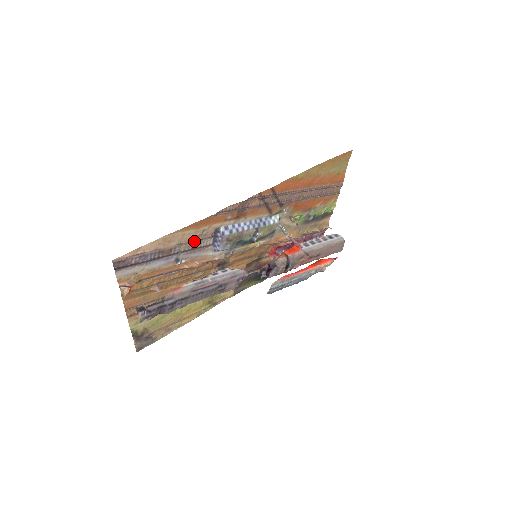
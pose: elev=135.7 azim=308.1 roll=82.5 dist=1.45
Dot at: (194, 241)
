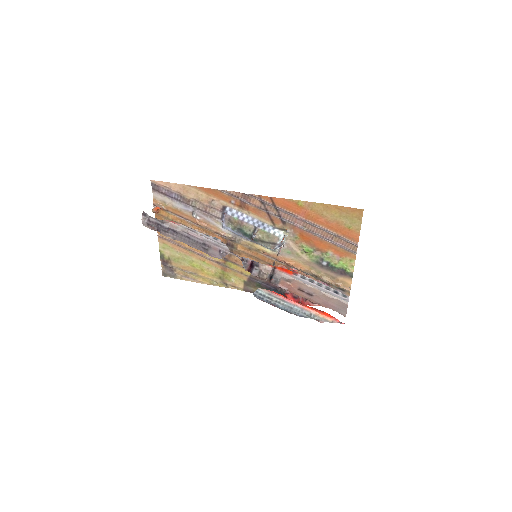
Dot at: (206, 205)
